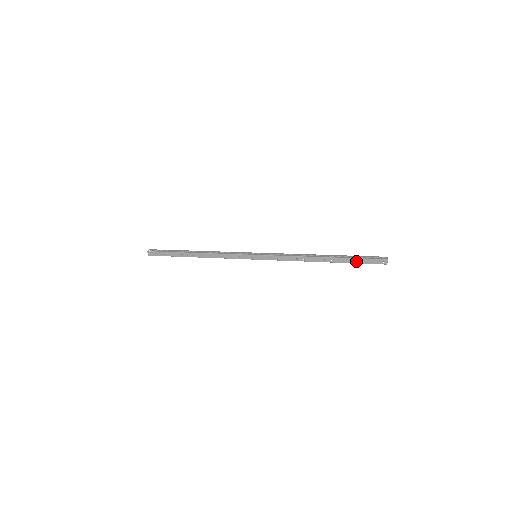
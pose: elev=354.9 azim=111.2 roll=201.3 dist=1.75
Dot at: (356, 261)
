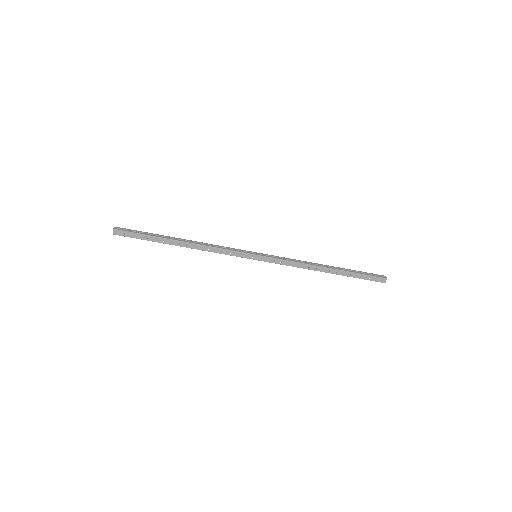
Dot at: (359, 276)
